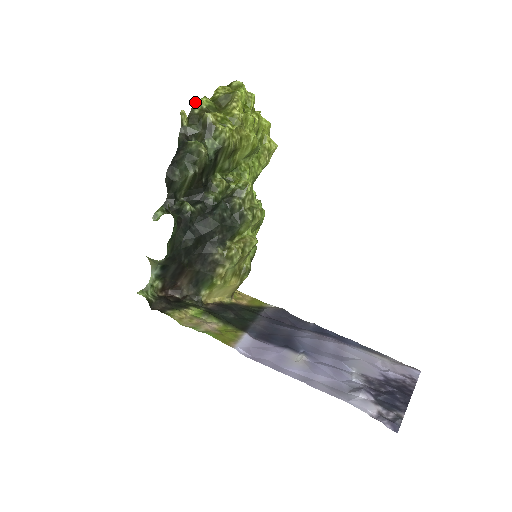
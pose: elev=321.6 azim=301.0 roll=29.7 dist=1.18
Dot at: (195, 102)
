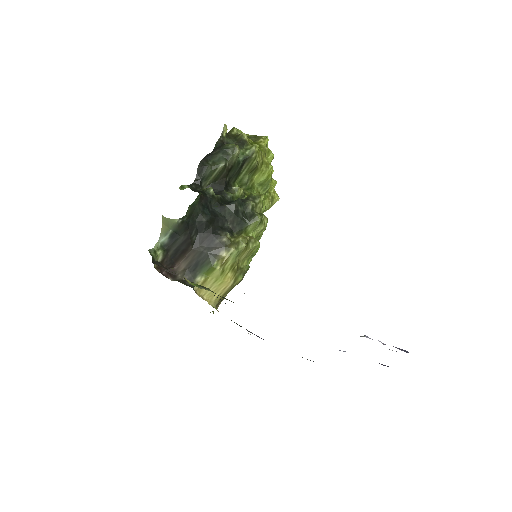
Dot at: (234, 127)
